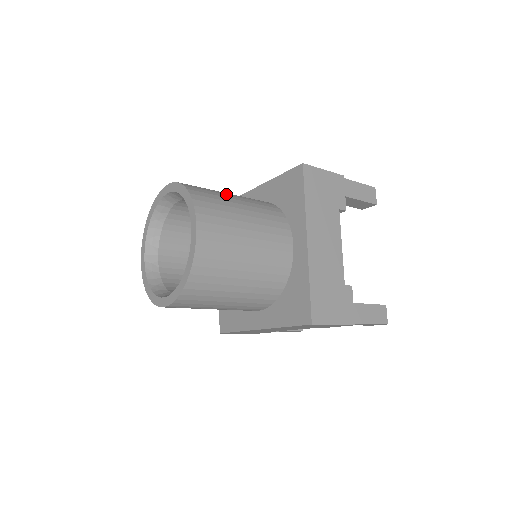
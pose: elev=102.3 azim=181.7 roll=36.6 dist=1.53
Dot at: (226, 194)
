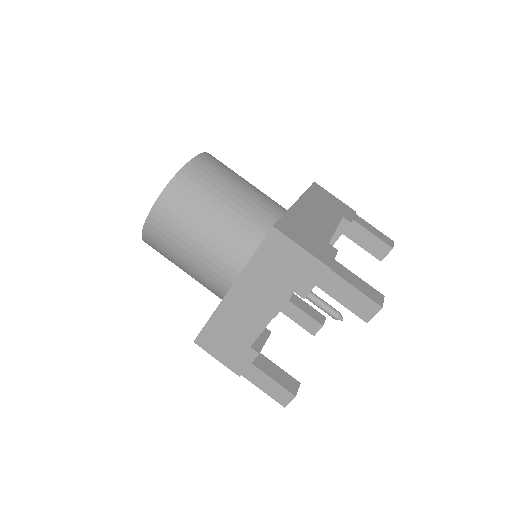
Dot at: occluded
